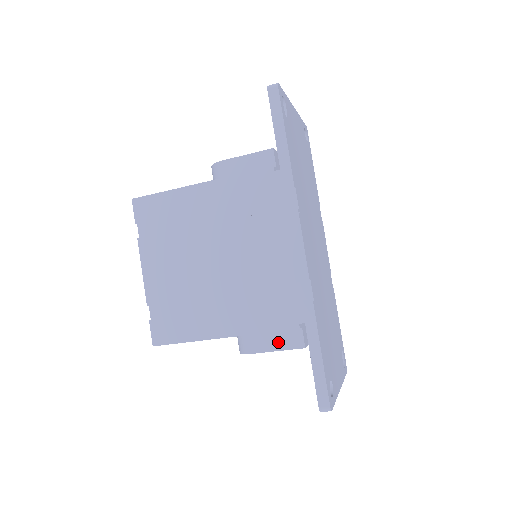
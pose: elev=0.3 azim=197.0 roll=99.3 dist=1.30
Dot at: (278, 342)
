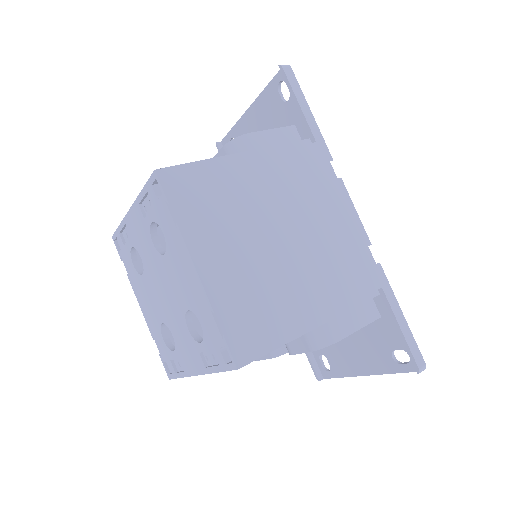
Dot at: (359, 319)
